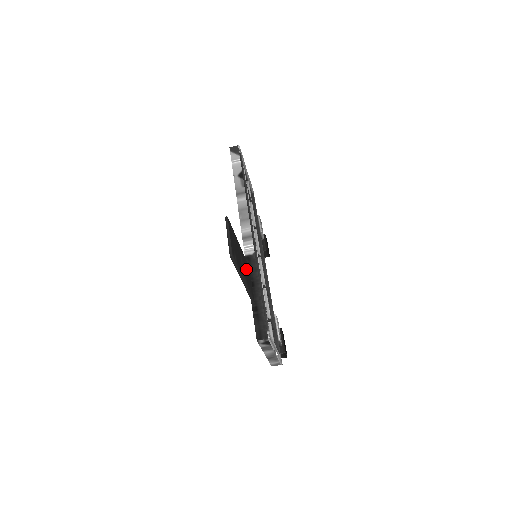
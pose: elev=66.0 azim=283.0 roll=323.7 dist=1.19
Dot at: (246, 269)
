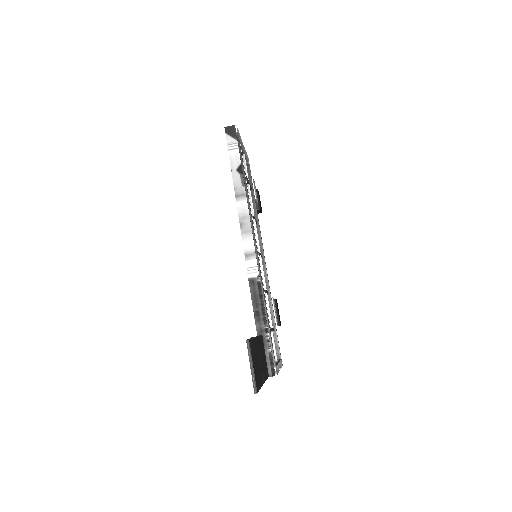
Dot at: (262, 353)
